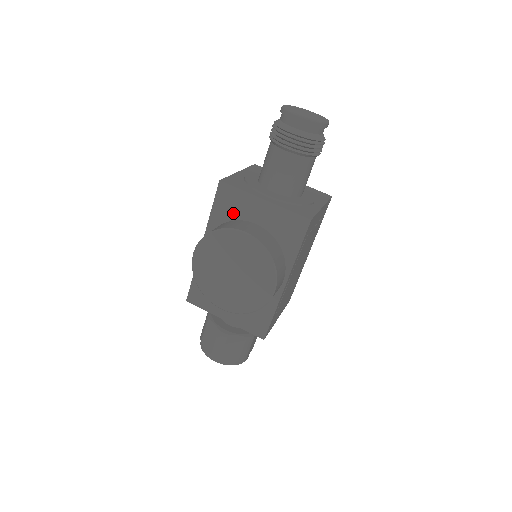
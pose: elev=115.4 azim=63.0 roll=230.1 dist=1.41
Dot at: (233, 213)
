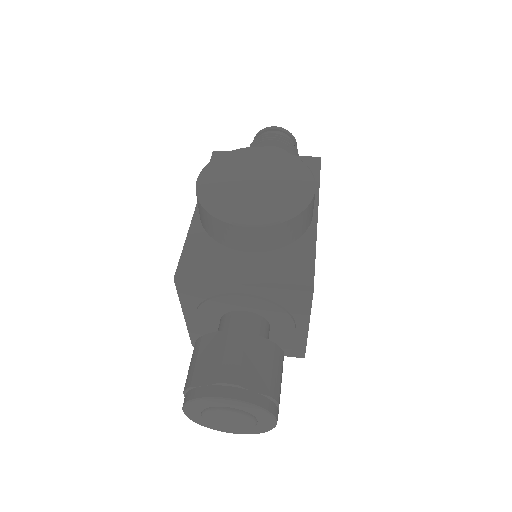
Dot at: occluded
